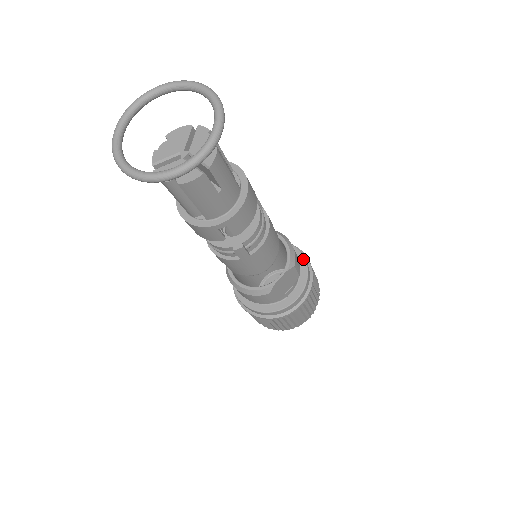
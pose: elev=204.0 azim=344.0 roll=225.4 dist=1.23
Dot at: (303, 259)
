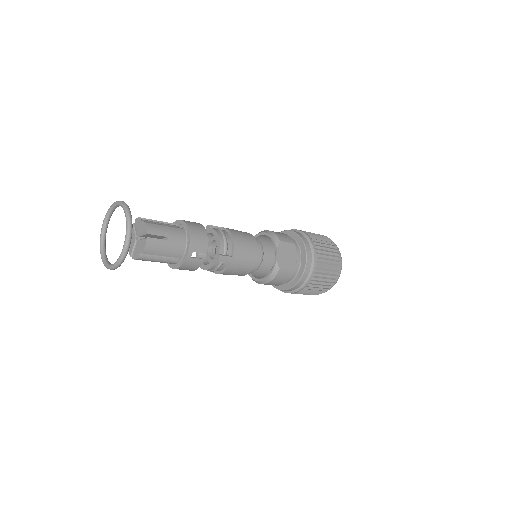
Dot at: (293, 233)
